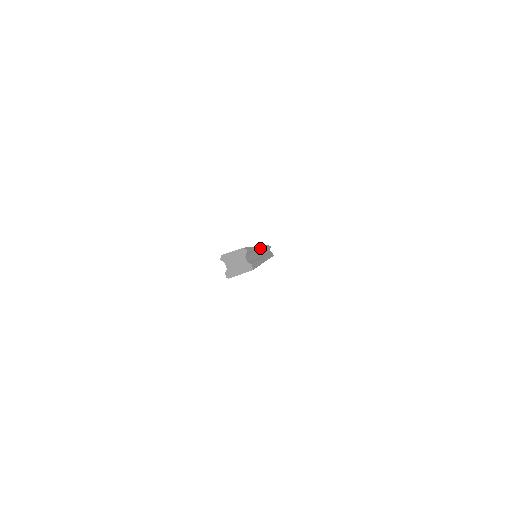
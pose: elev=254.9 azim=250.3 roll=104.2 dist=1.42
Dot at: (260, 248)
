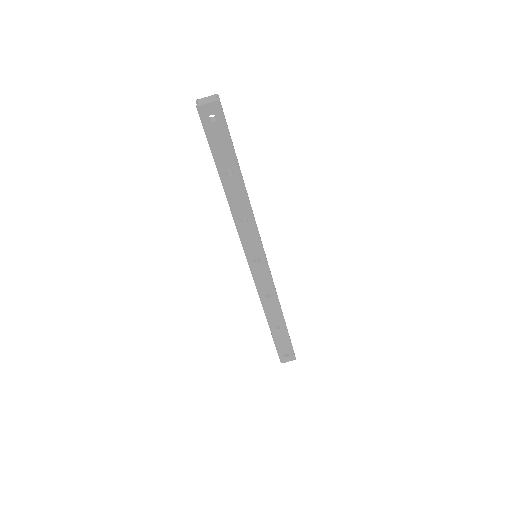
Dot at: occluded
